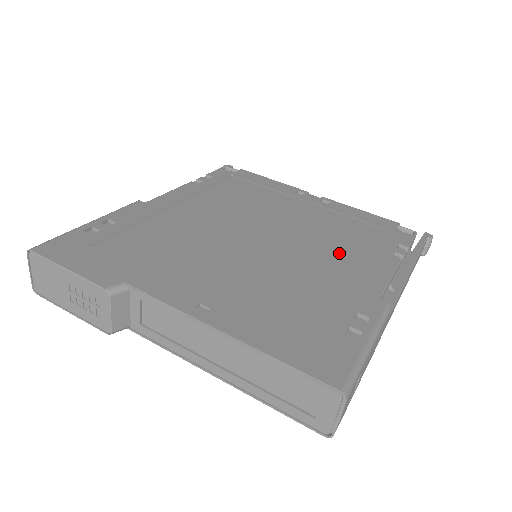
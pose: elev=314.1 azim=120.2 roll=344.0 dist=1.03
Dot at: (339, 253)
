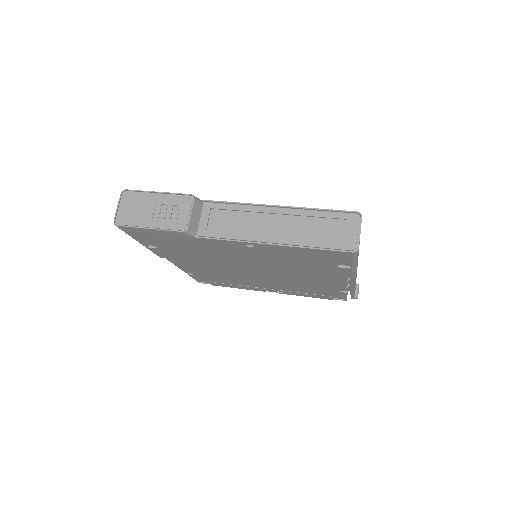
Dot at: occluded
